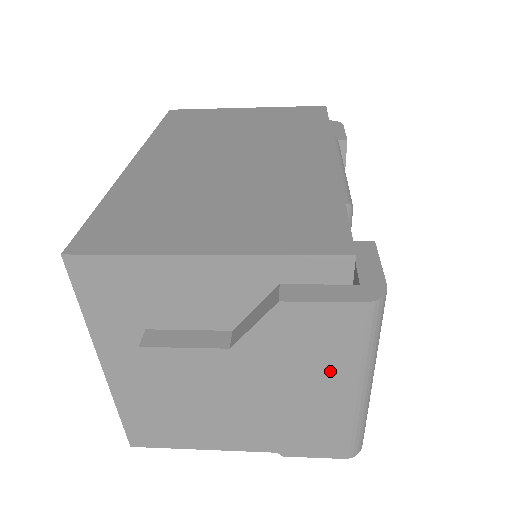
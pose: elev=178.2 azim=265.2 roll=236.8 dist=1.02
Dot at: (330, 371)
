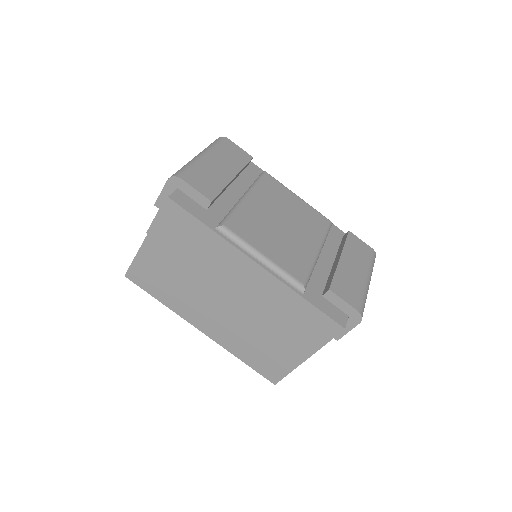
Dot at: occluded
